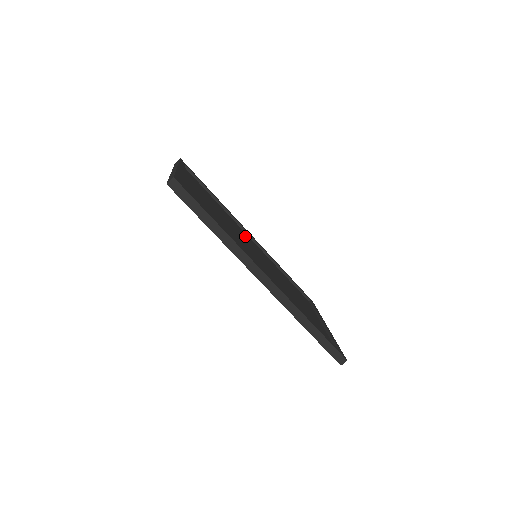
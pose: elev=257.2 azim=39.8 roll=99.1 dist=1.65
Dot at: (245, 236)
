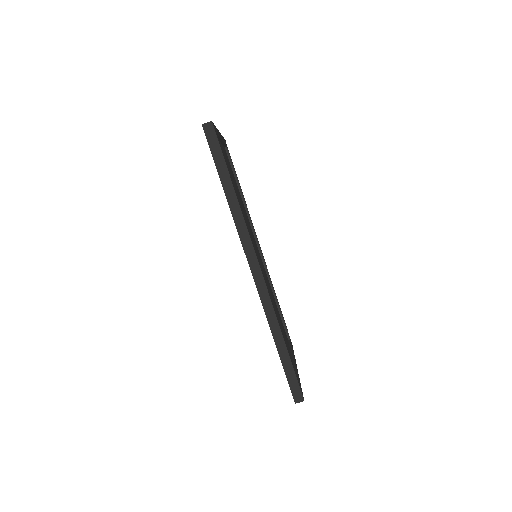
Dot at: occluded
